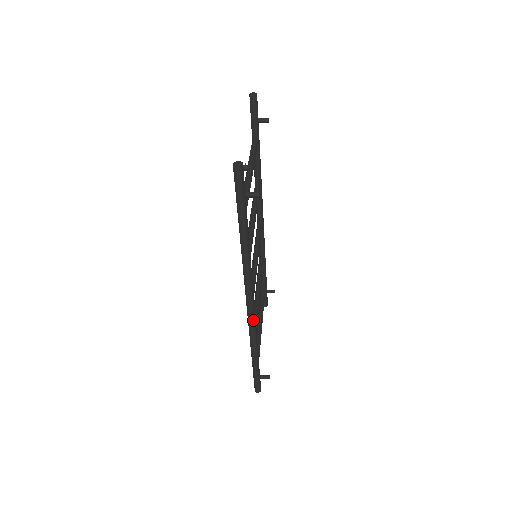
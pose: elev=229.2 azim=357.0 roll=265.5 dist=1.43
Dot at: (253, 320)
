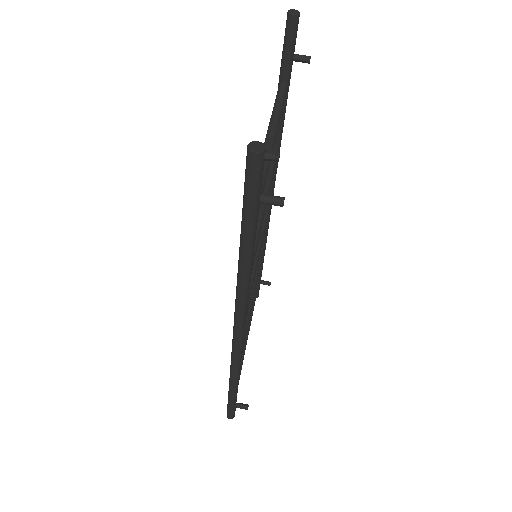
Dot at: (239, 353)
